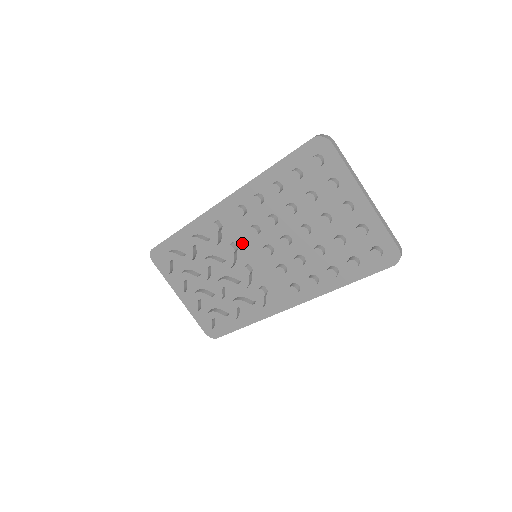
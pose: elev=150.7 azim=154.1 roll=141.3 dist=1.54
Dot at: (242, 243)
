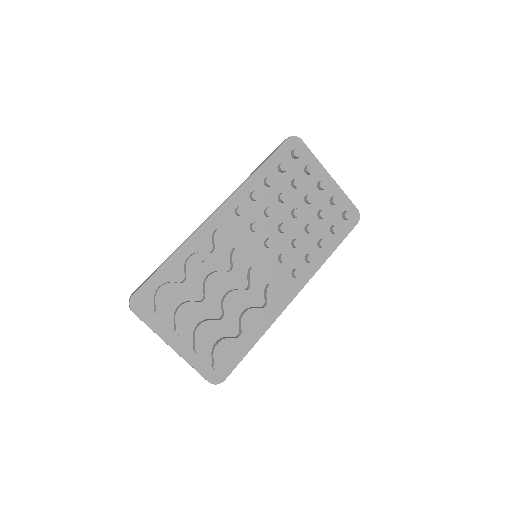
Dot at: (243, 246)
